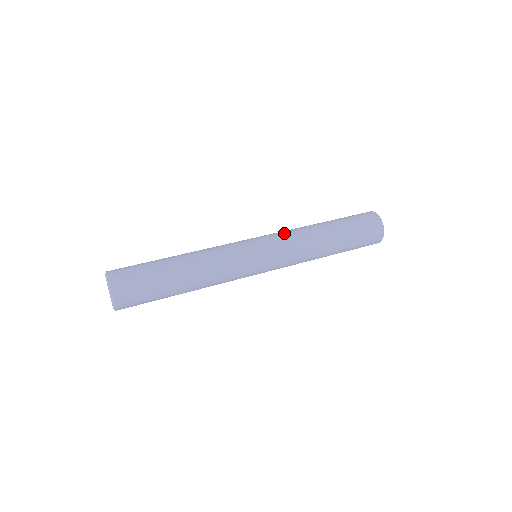
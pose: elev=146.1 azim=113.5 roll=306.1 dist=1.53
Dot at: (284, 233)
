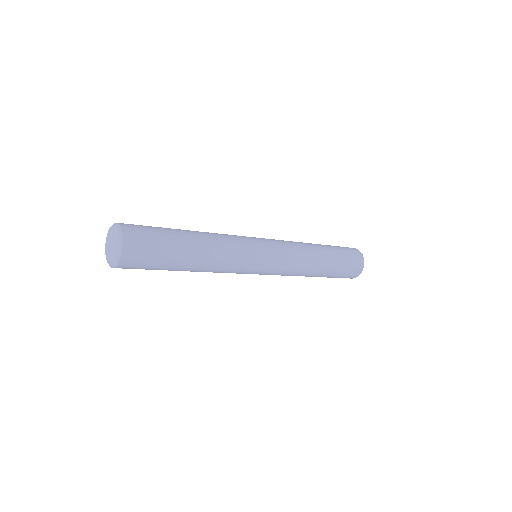
Dot at: (289, 244)
